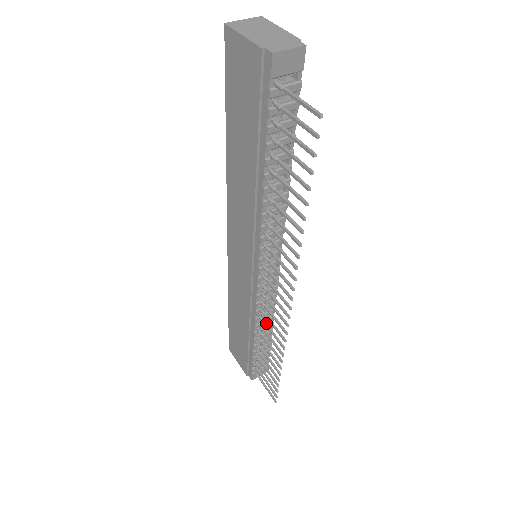
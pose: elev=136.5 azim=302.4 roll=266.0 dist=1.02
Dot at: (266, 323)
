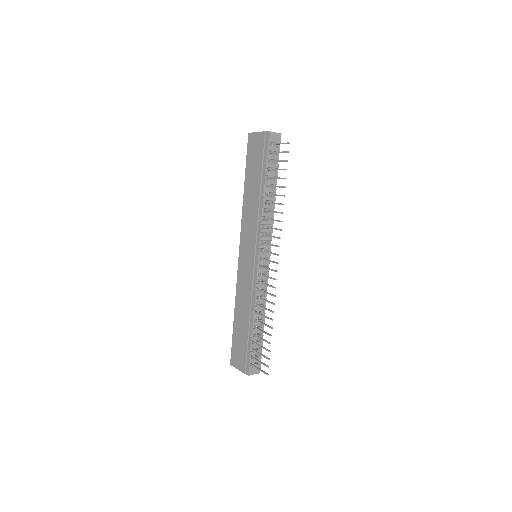
Dot at: (262, 298)
